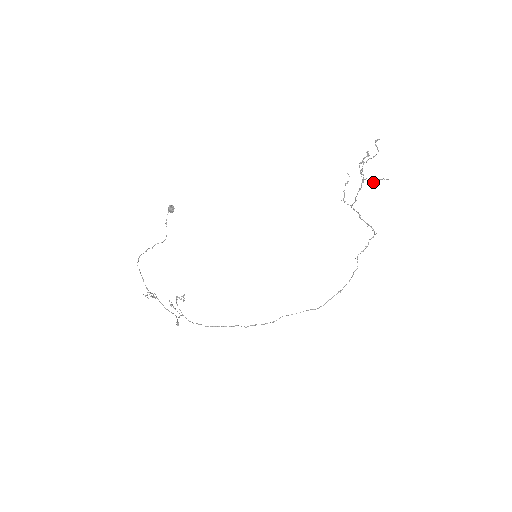
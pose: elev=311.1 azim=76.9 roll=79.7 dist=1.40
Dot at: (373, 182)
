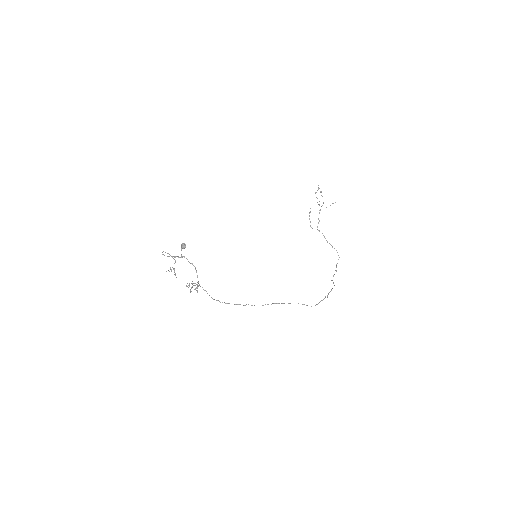
Dot at: occluded
